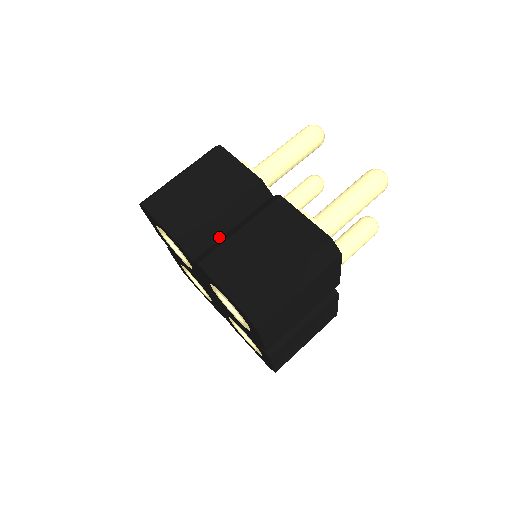
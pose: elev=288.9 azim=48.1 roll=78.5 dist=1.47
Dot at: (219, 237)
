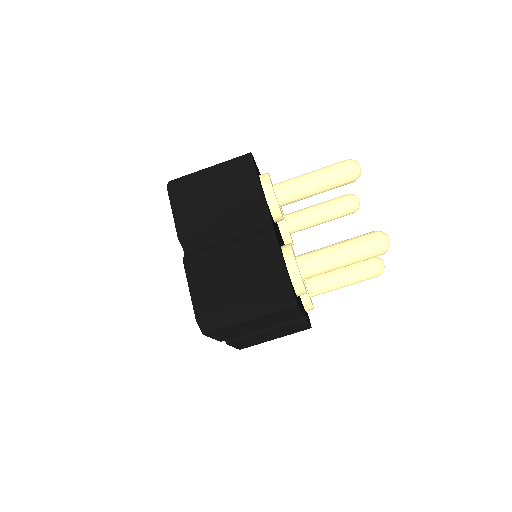
Dot at: (213, 242)
